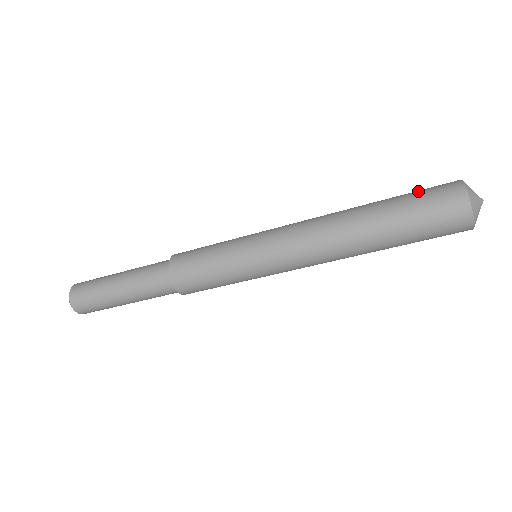
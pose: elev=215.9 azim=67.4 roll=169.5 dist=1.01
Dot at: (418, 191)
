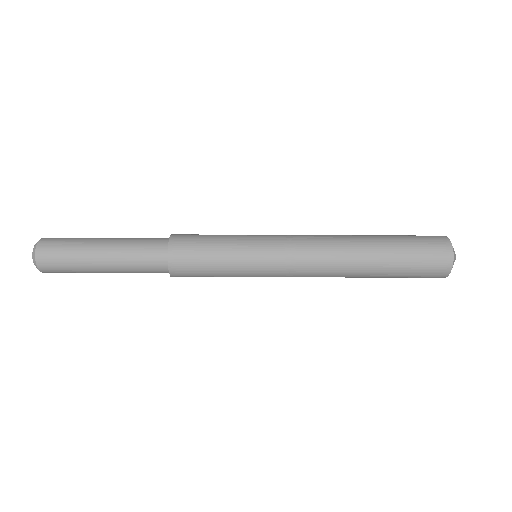
Dot at: (416, 241)
